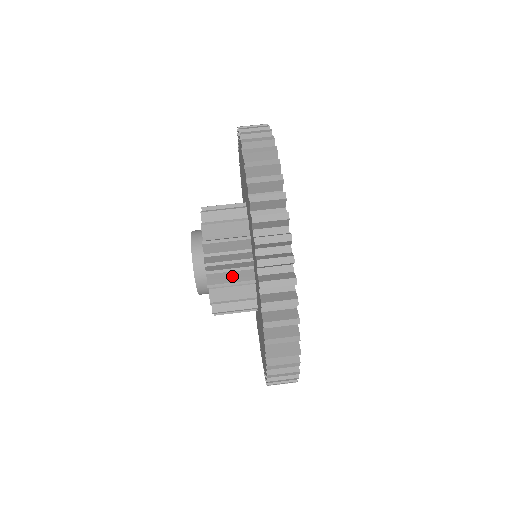
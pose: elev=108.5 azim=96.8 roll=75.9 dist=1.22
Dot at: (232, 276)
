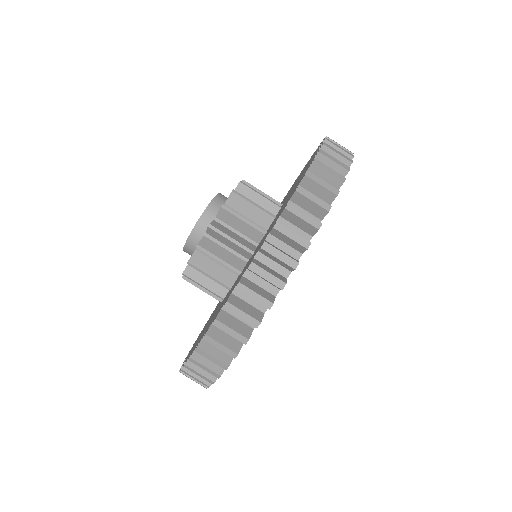
Dot at: occluded
